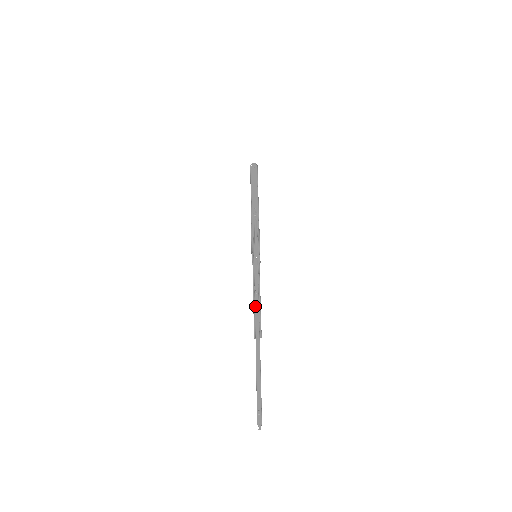
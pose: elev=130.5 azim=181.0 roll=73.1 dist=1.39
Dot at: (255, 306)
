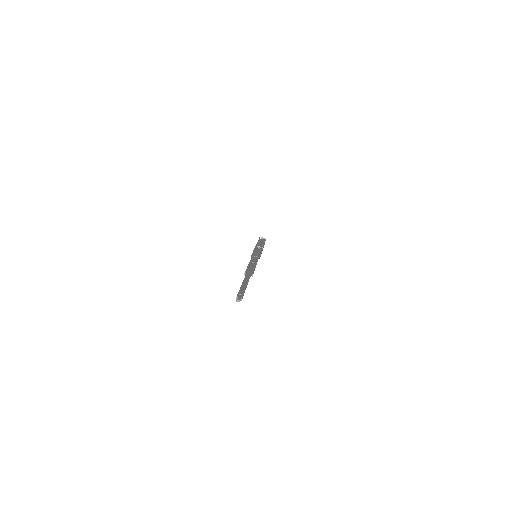
Dot at: (250, 265)
